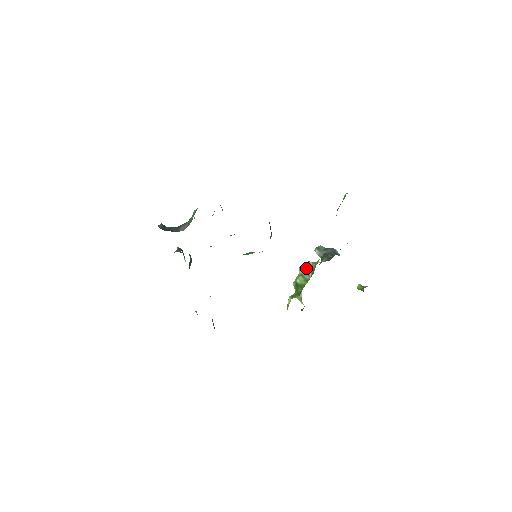
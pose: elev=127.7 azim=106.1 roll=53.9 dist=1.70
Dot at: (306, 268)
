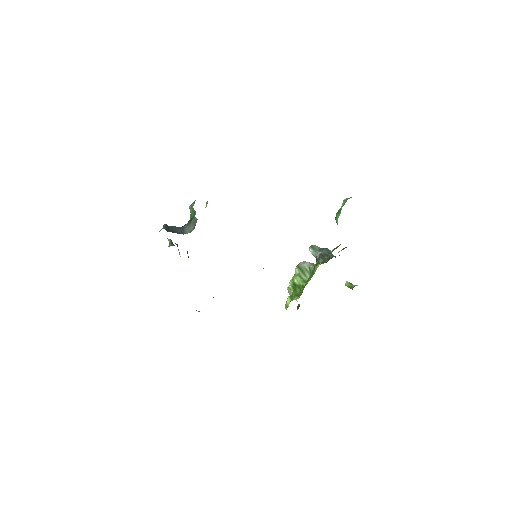
Dot at: (303, 268)
